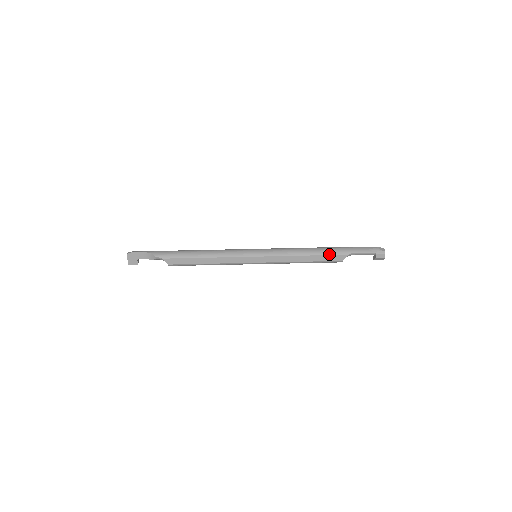
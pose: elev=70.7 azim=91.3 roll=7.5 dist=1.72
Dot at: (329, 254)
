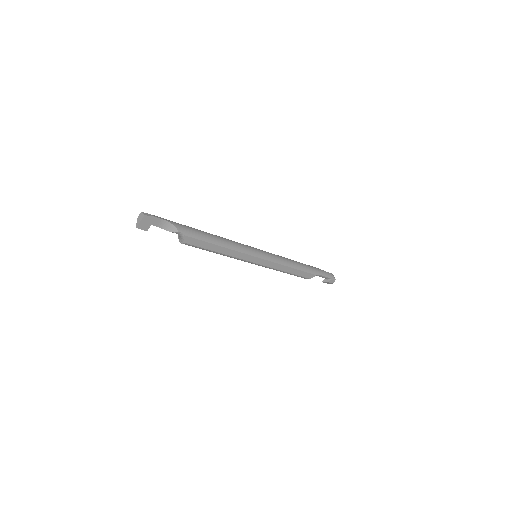
Dot at: (307, 271)
